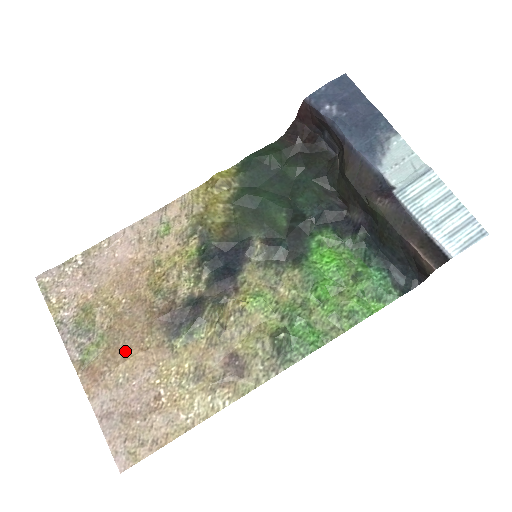
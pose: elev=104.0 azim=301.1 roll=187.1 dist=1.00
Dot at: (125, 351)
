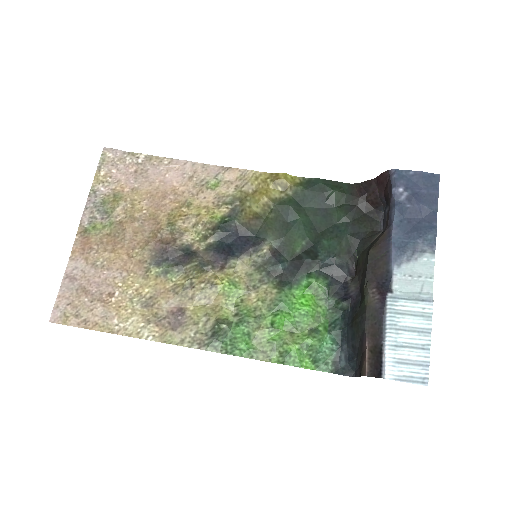
Dot at: (117, 246)
